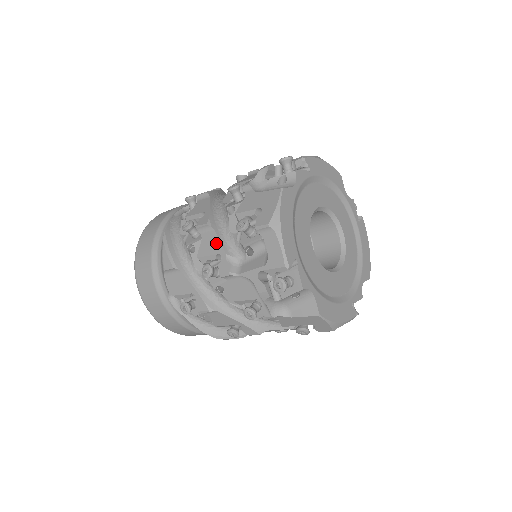
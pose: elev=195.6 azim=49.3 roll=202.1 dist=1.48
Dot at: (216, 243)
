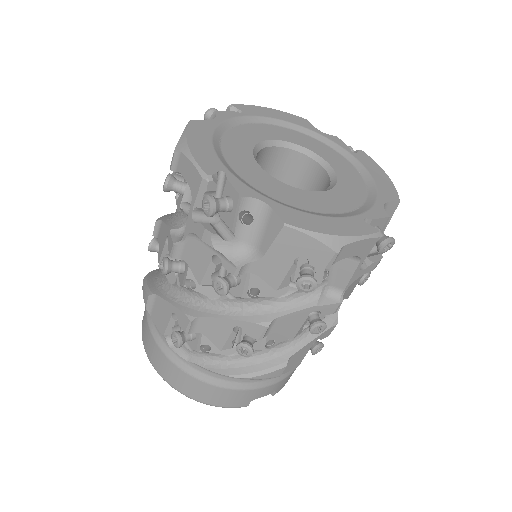
Dot at: (164, 230)
